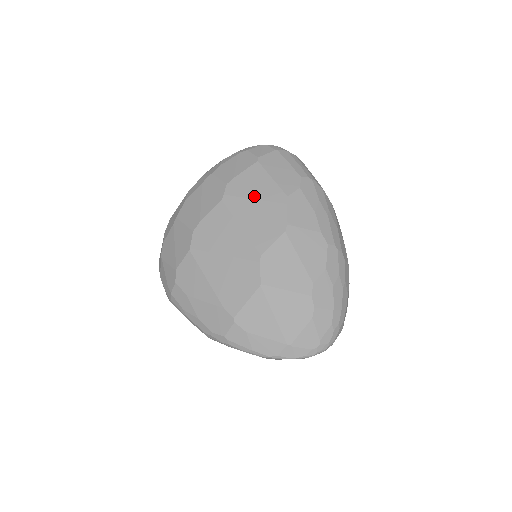
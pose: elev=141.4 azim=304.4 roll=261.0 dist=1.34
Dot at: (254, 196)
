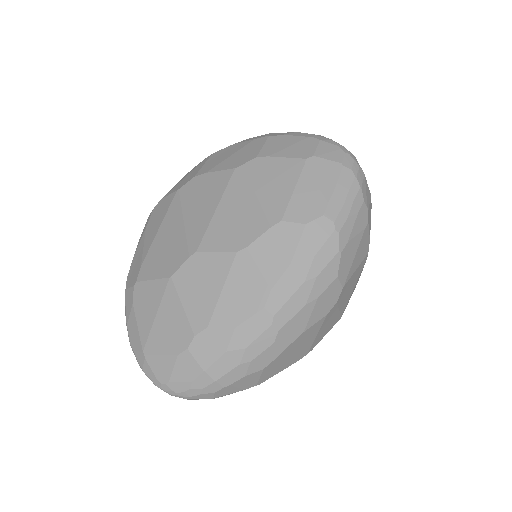
Dot at: (259, 191)
